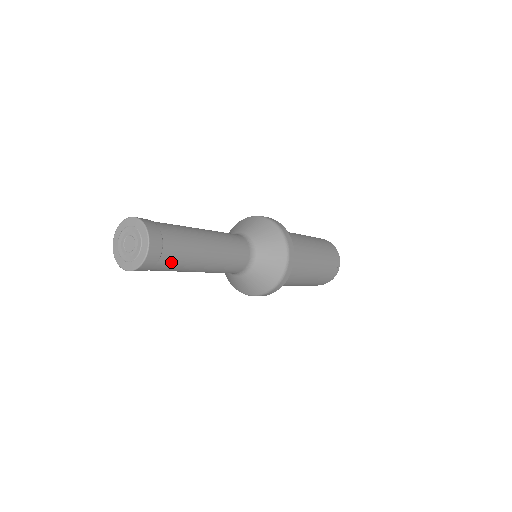
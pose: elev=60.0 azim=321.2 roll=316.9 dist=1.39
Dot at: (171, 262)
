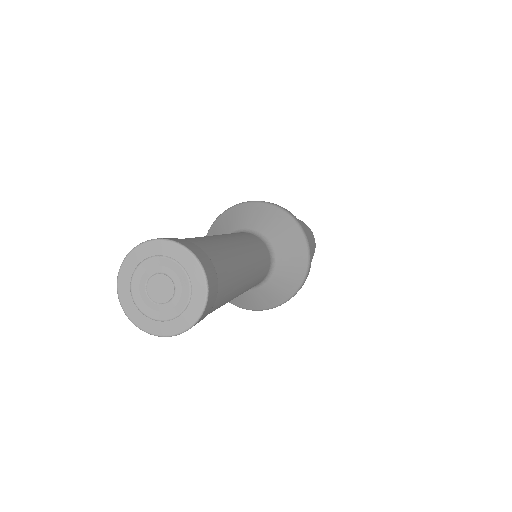
Dot at: (225, 287)
